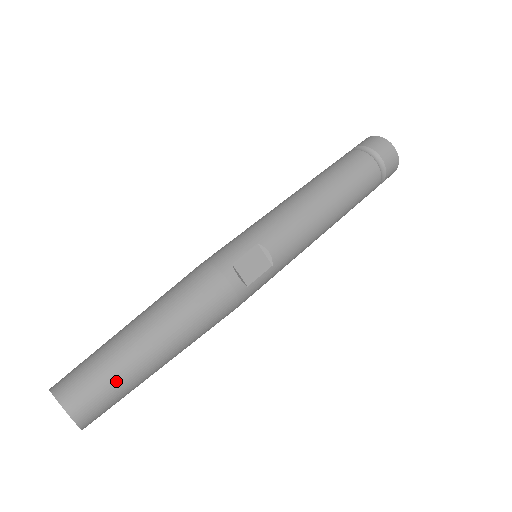
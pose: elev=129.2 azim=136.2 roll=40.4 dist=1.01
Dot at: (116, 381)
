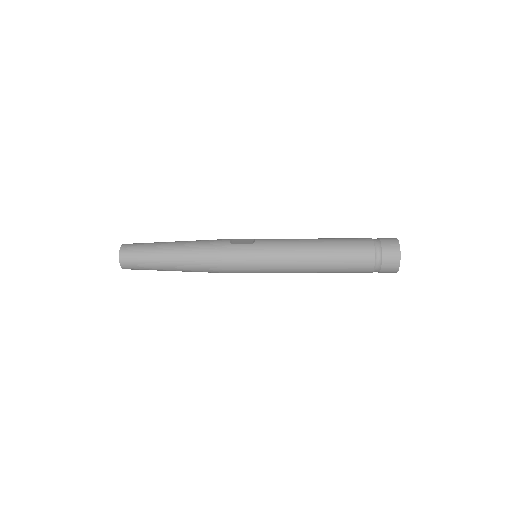
Dot at: (146, 244)
